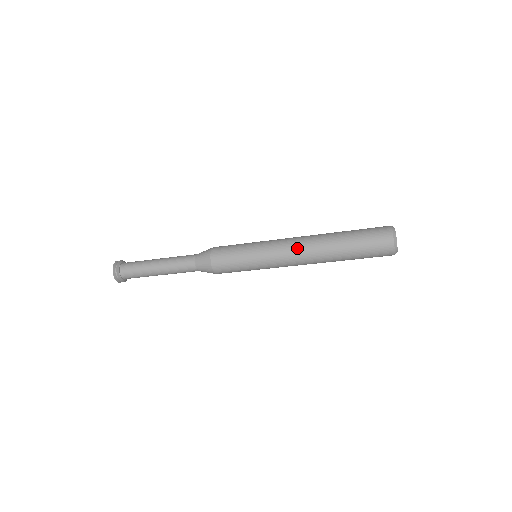
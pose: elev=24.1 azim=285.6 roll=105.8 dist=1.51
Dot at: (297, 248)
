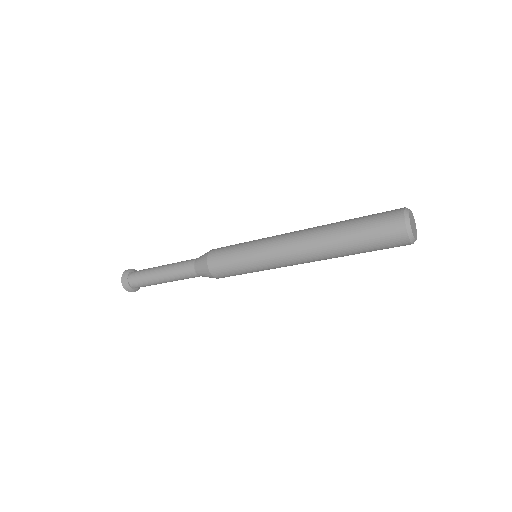
Dot at: (296, 253)
